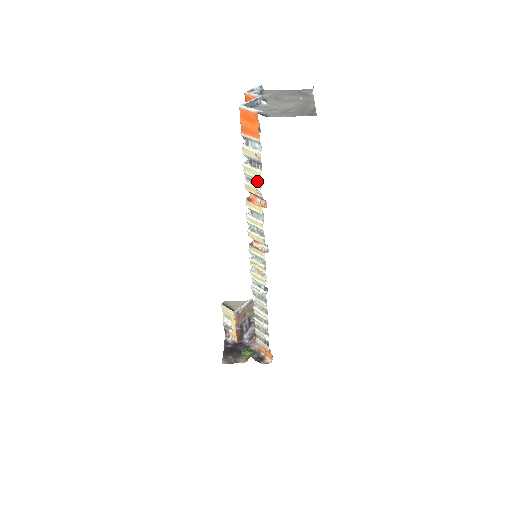
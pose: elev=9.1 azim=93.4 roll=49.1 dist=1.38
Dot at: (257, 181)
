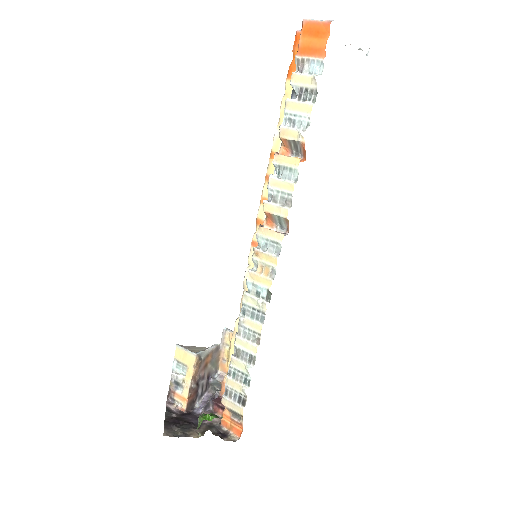
Dot at: (303, 120)
